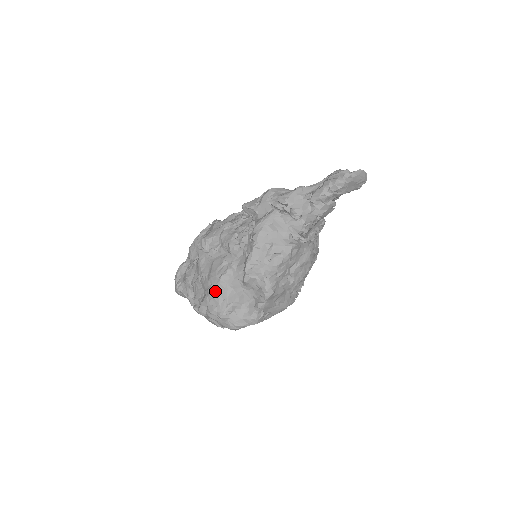
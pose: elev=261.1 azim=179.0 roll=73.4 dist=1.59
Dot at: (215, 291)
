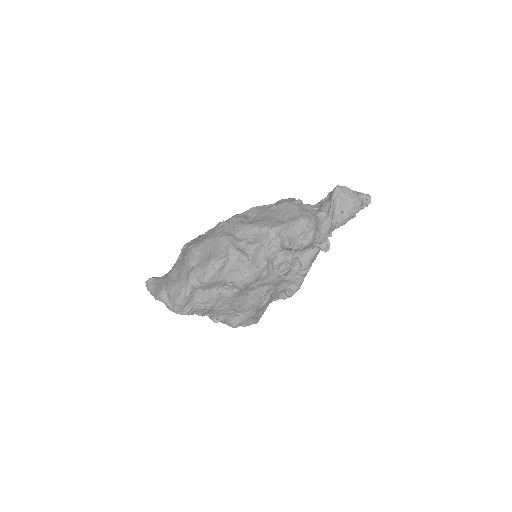
Dot at: (256, 313)
